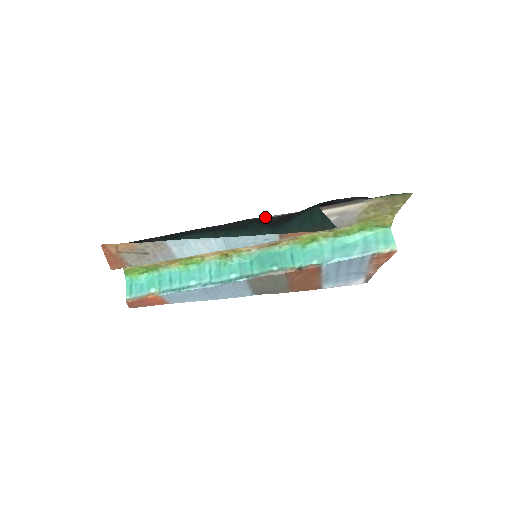
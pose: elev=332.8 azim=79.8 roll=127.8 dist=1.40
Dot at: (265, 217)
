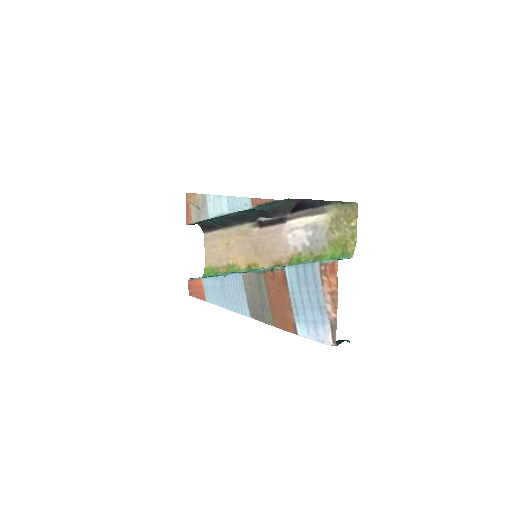
Dot at: (268, 217)
